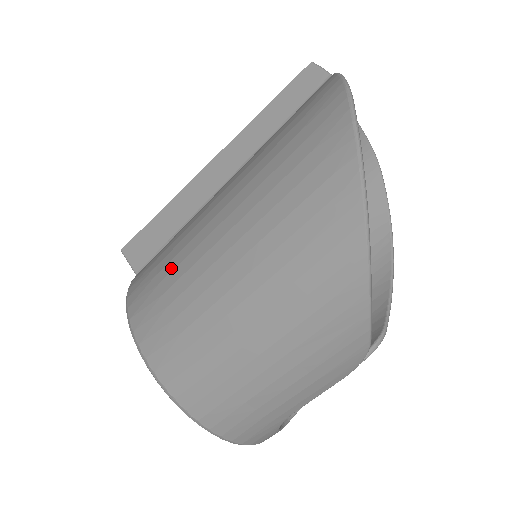
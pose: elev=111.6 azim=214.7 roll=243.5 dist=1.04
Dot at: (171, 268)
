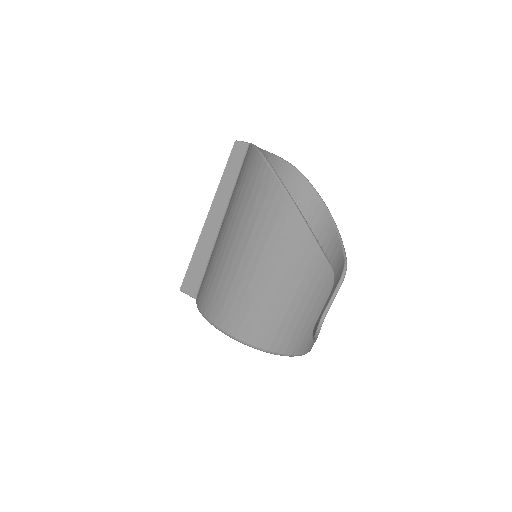
Dot at: (217, 282)
